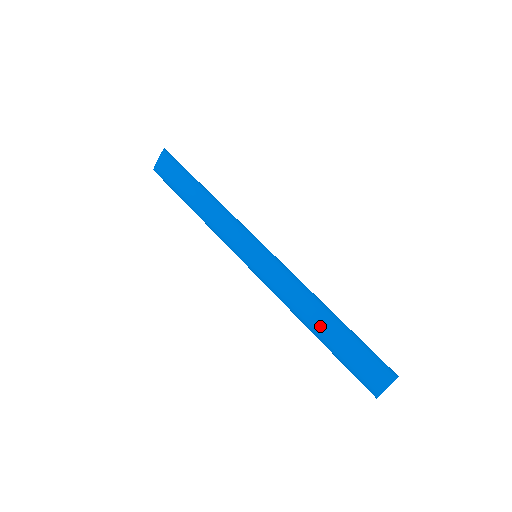
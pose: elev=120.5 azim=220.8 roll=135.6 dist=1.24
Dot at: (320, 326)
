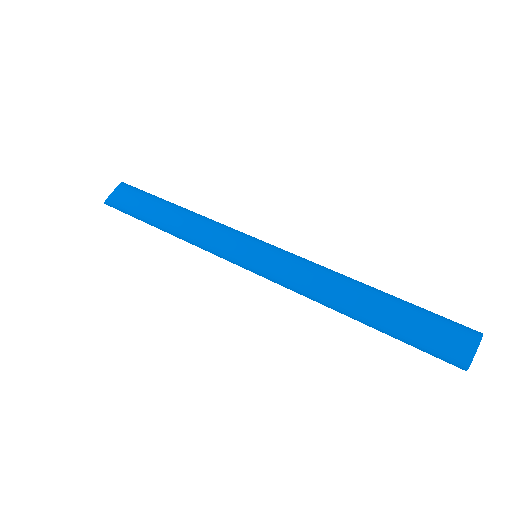
Dot at: (368, 294)
